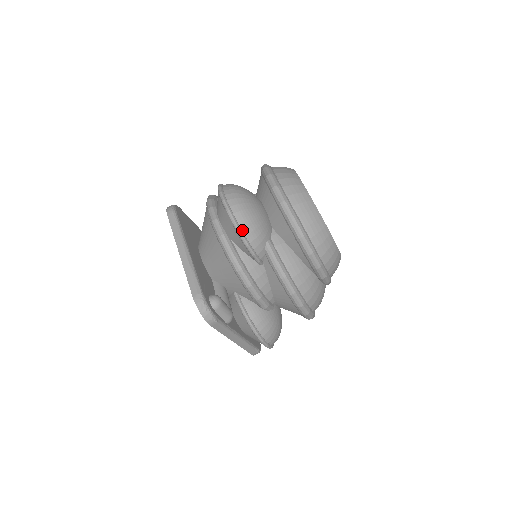
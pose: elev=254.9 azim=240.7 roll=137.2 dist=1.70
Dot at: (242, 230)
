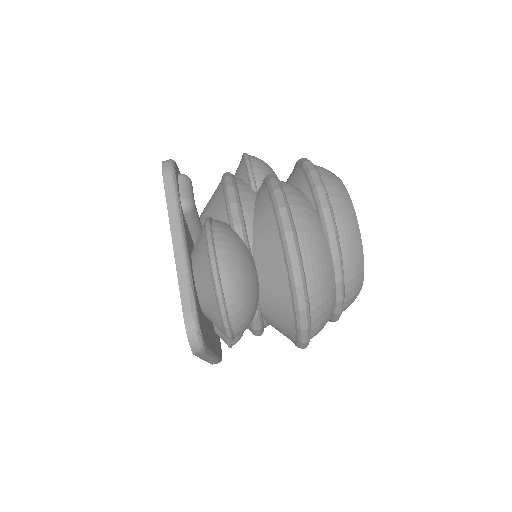
Dot at: (249, 156)
